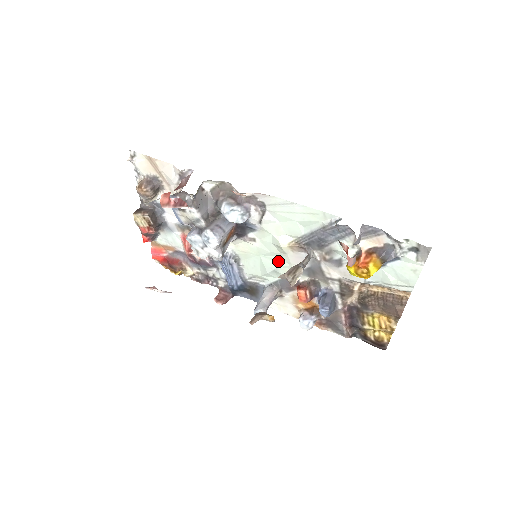
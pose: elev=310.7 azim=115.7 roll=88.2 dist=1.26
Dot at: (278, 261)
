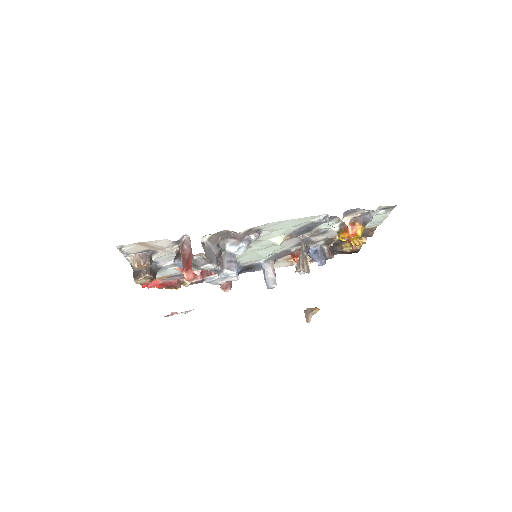
Dot at: (272, 249)
